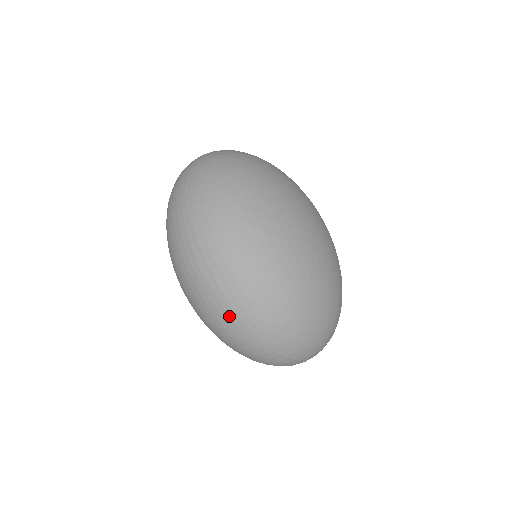
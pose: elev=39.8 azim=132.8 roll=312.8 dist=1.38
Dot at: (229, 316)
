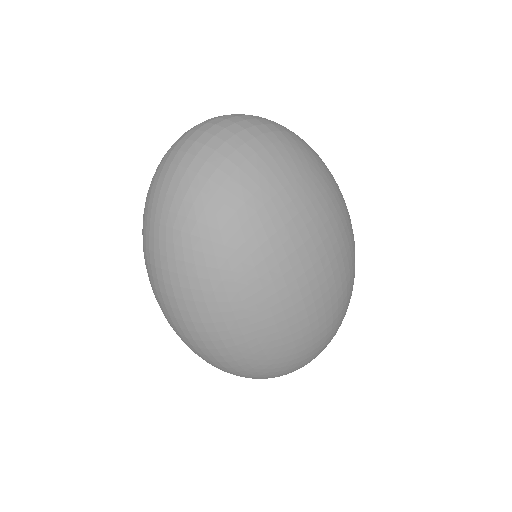
Dot at: occluded
